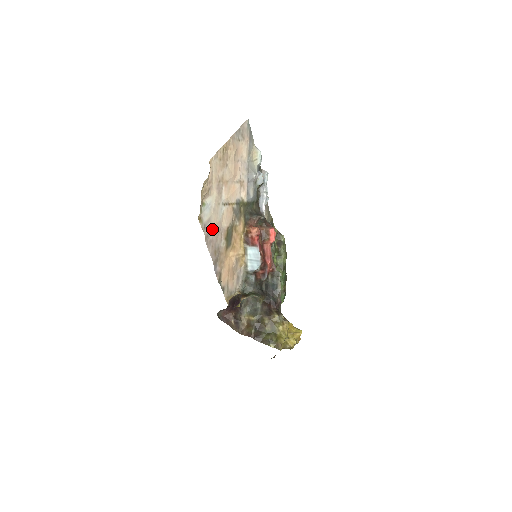
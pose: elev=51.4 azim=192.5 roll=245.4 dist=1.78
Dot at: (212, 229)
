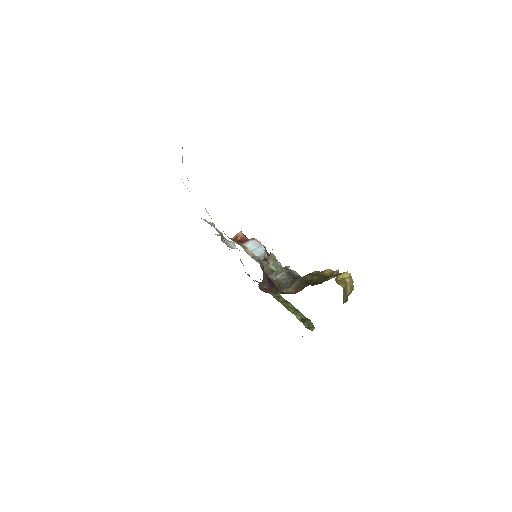
Dot at: occluded
